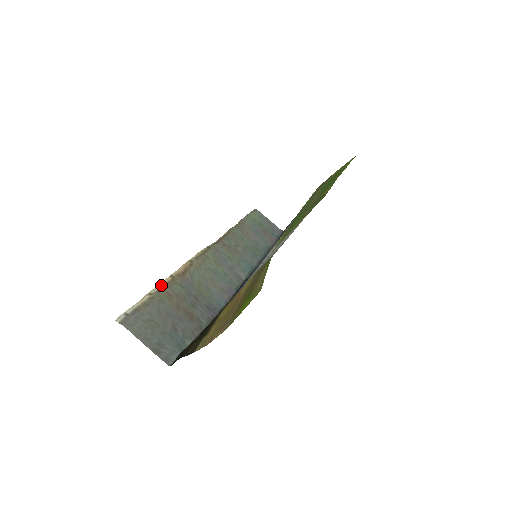
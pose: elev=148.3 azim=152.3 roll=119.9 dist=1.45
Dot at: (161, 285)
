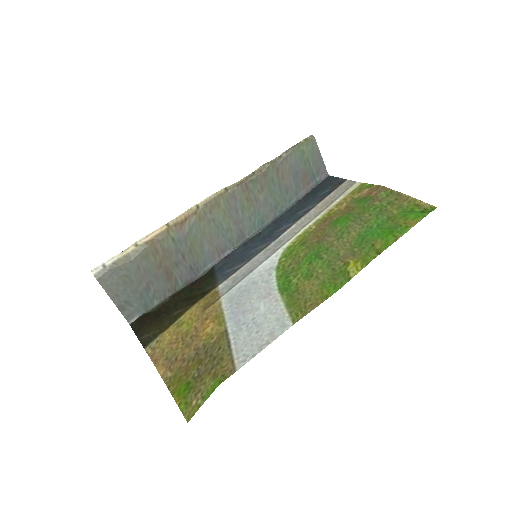
Dot at: (152, 235)
